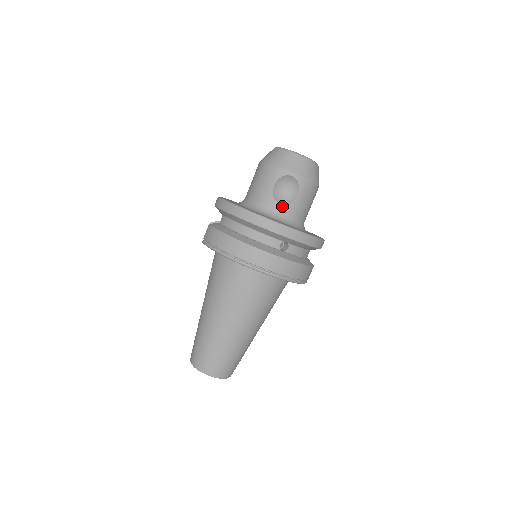
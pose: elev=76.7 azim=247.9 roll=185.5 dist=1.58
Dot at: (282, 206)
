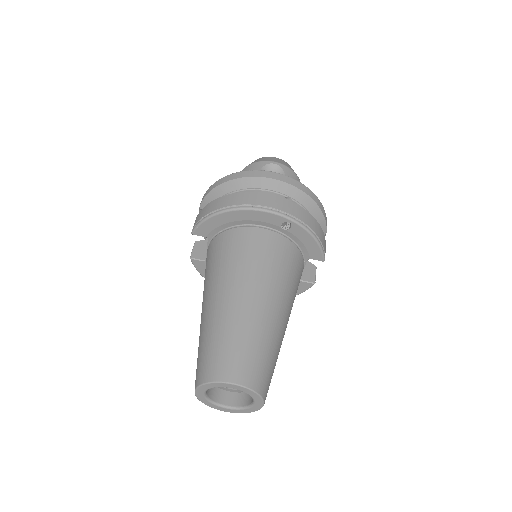
Dot at: occluded
